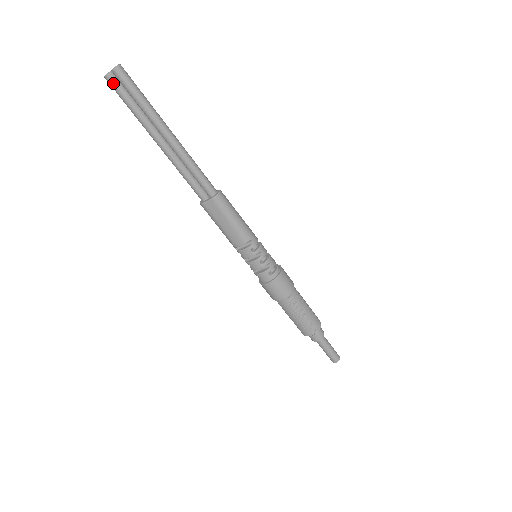
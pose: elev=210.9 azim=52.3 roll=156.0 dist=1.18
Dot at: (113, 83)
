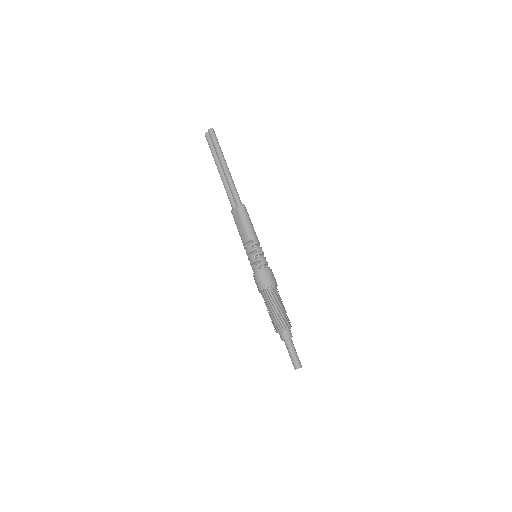
Dot at: (207, 137)
